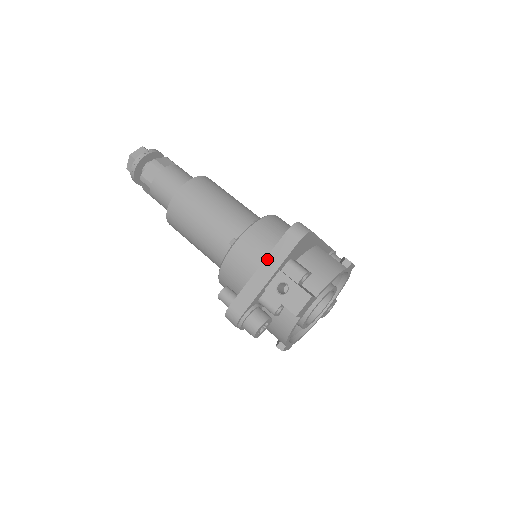
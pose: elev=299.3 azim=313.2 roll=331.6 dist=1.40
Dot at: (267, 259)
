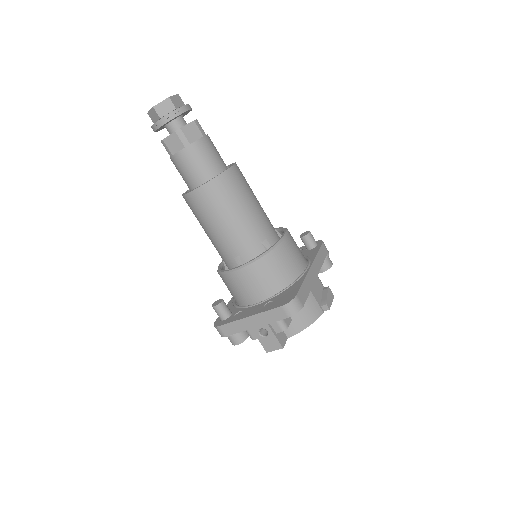
Dot at: (258, 315)
